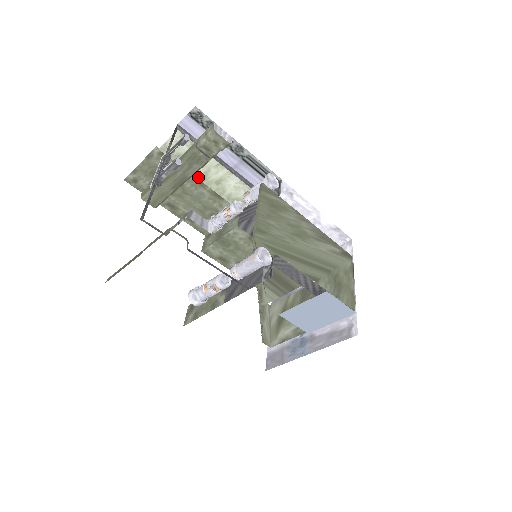
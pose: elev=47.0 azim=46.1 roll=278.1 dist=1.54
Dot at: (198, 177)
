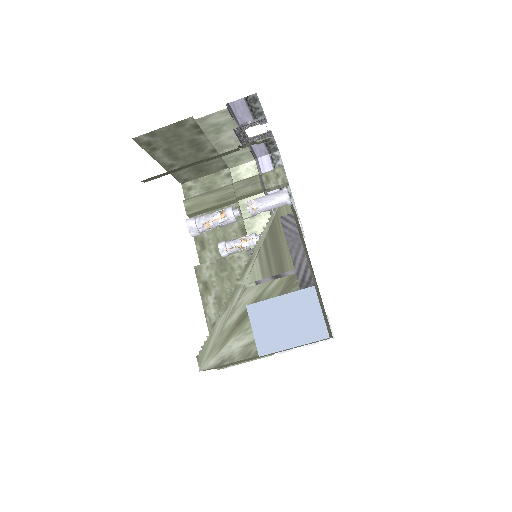
Dot at: (241, 205)
